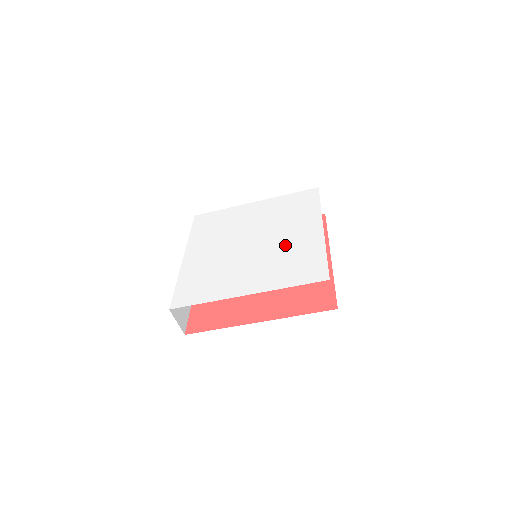
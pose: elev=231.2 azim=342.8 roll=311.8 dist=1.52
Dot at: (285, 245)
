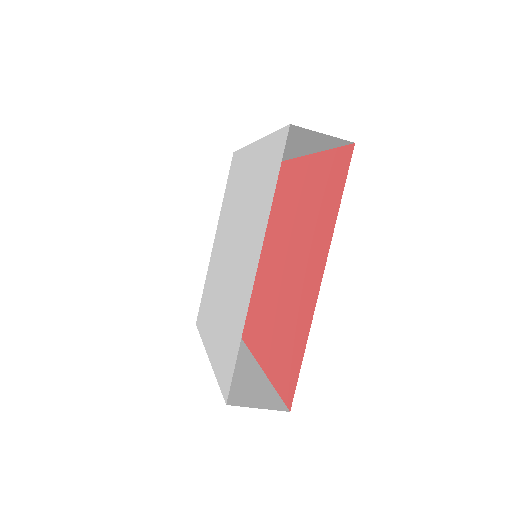
Dot at: (247, 199)
